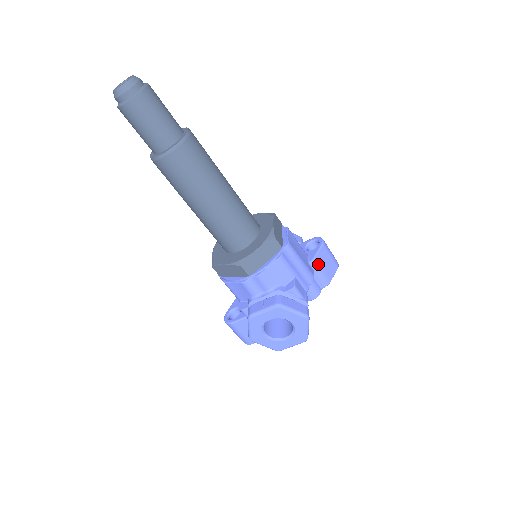
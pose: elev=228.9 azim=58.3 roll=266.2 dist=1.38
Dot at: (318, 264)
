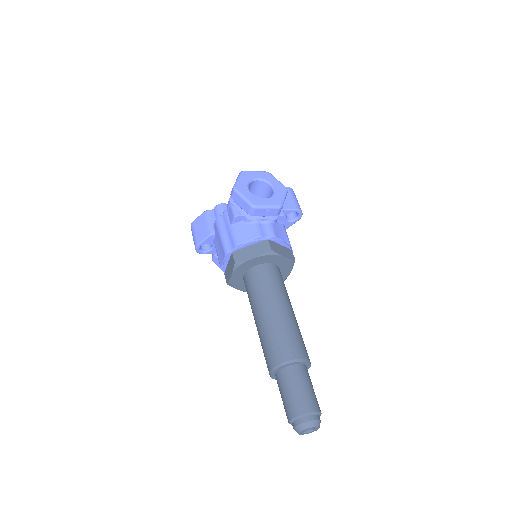
Dot at: occluded
